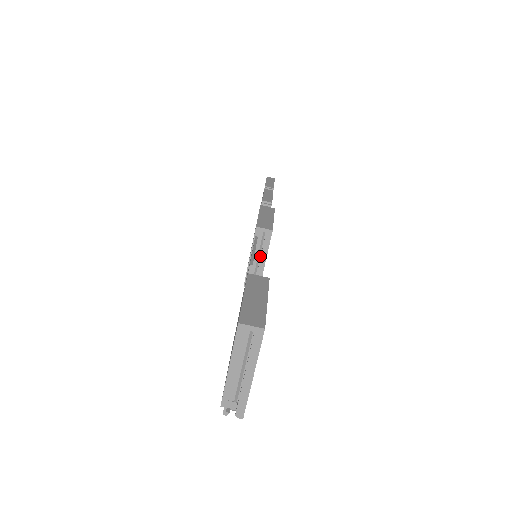
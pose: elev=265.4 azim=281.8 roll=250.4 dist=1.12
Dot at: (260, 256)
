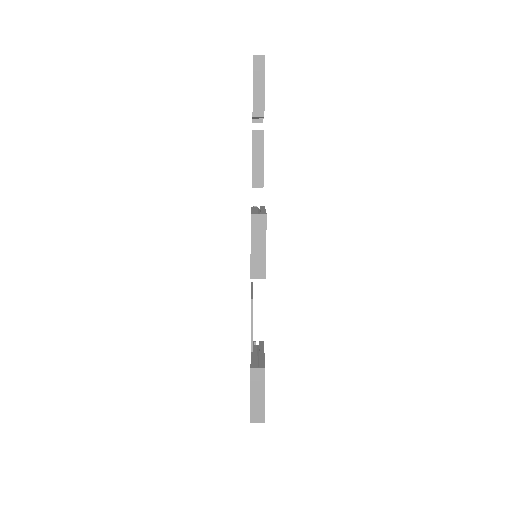
Dot at: occluded
